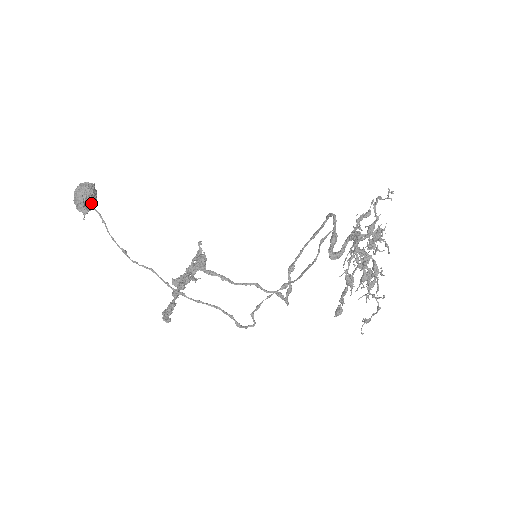
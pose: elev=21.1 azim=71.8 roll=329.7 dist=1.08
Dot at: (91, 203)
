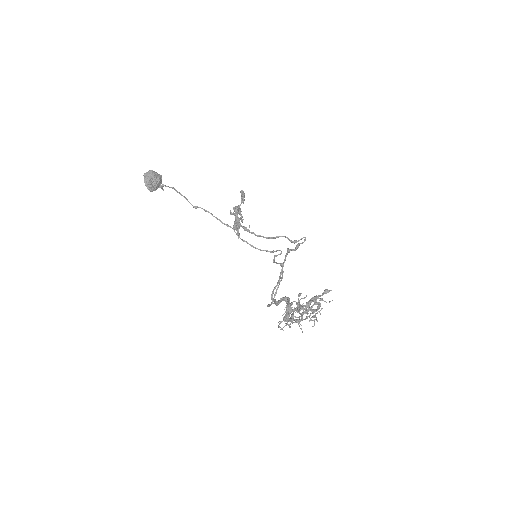
Dot at: (159, 186)
